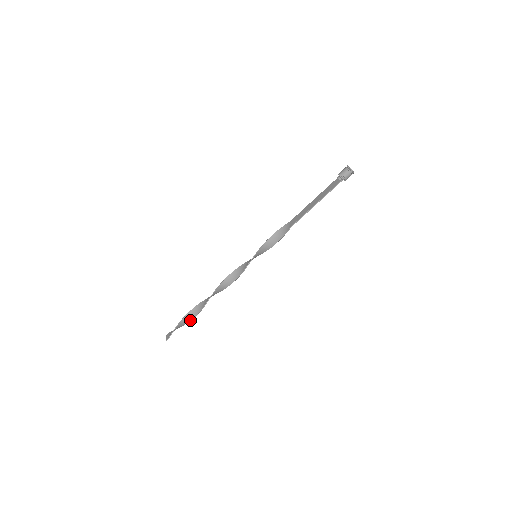
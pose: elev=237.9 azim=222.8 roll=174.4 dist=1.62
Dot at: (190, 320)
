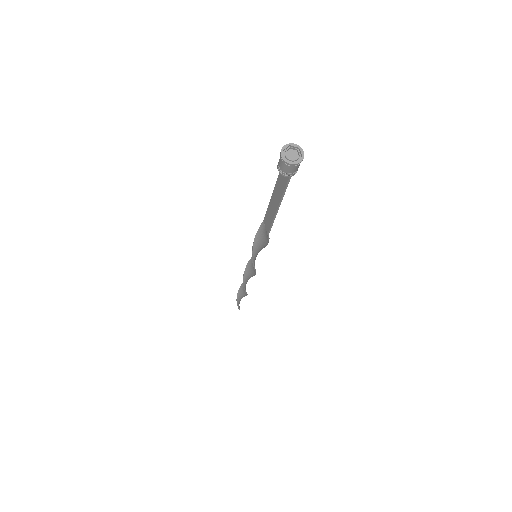
Dot at: occluded
